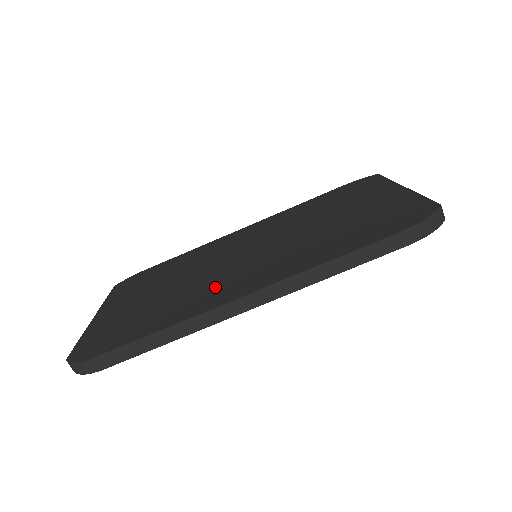
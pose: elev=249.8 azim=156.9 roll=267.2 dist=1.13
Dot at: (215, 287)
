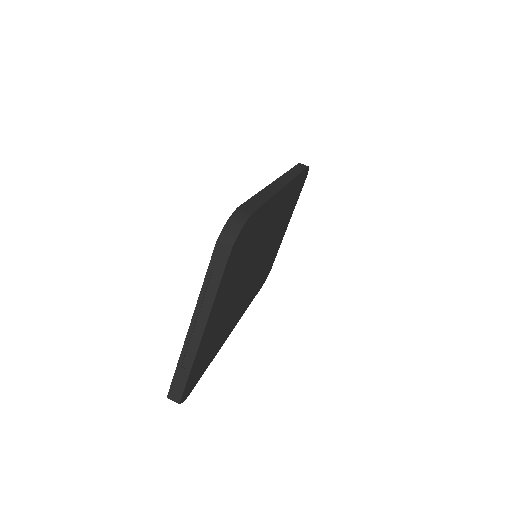
Dot at: occluded
